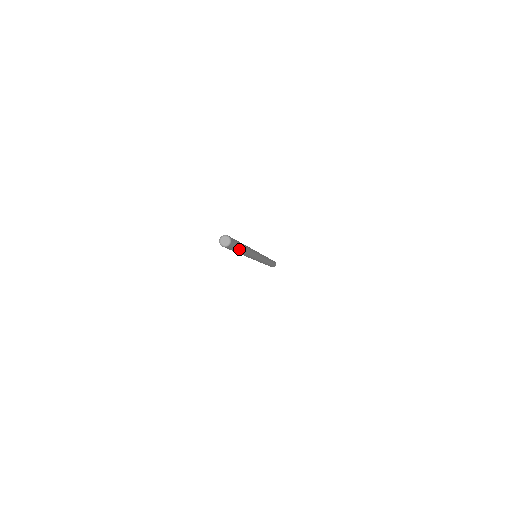
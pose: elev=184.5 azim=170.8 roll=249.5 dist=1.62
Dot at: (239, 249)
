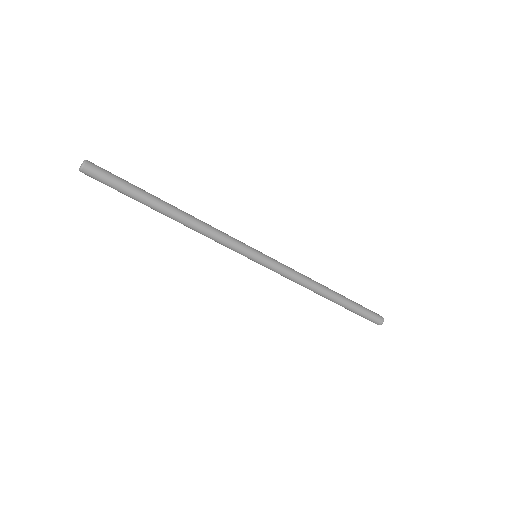
Dot at: (137, 189)
